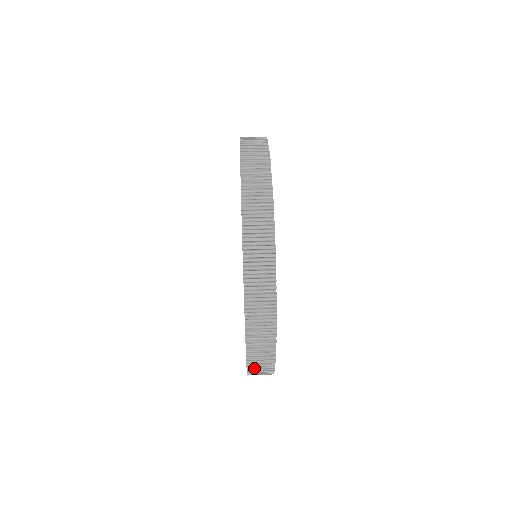
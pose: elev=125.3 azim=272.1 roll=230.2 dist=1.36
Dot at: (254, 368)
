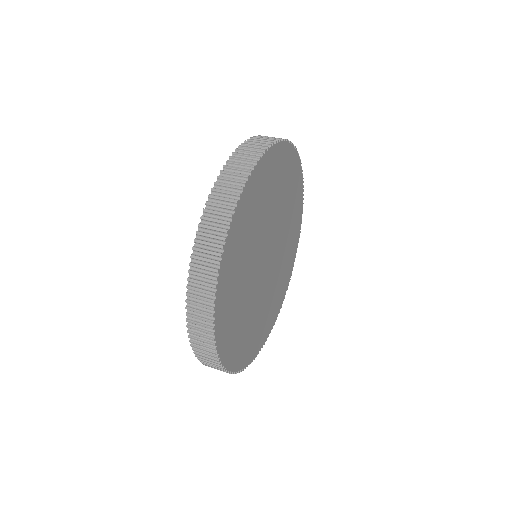
Dot at: (194, 327)
